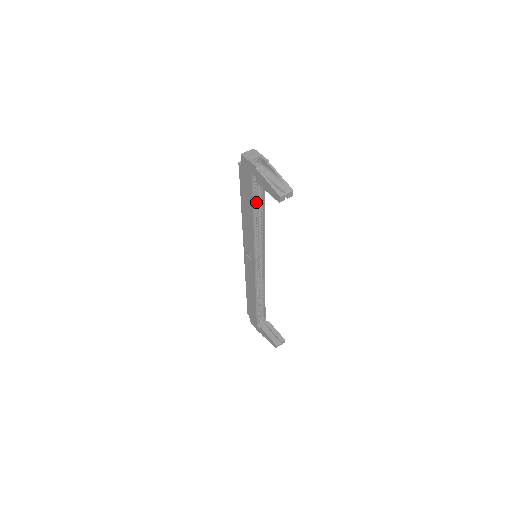
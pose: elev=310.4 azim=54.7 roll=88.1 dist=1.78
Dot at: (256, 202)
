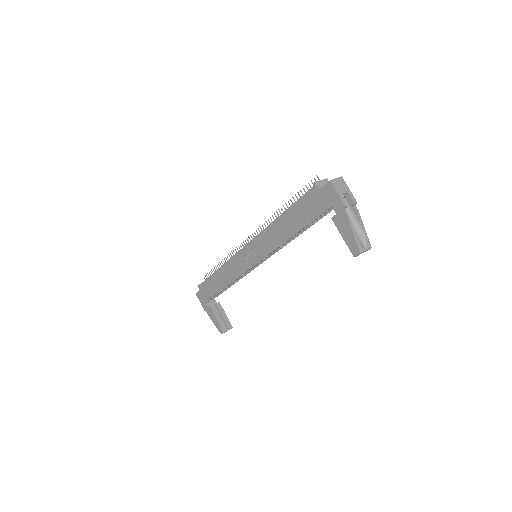
Dot at: occluded
